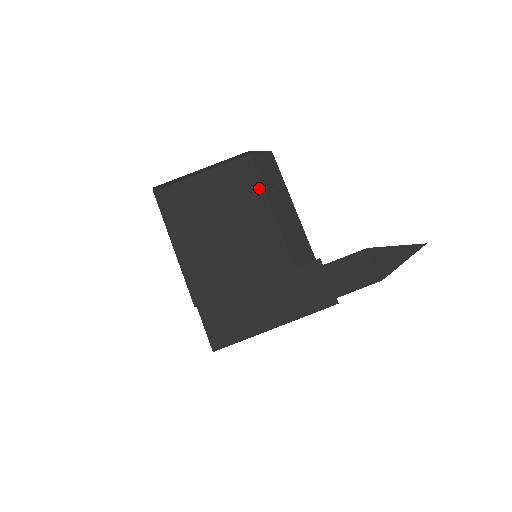
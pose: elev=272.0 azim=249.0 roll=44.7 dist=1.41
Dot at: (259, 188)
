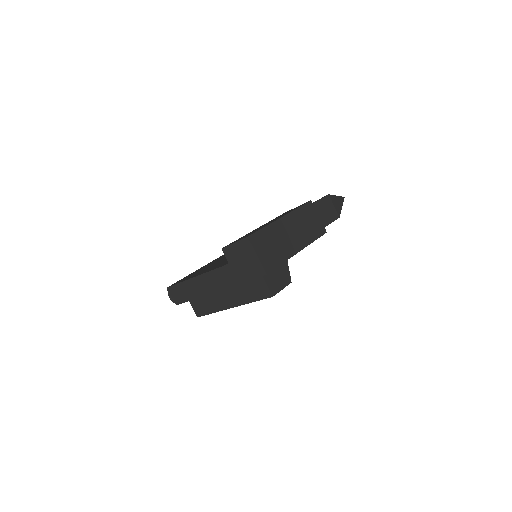
Dot at: occluded
